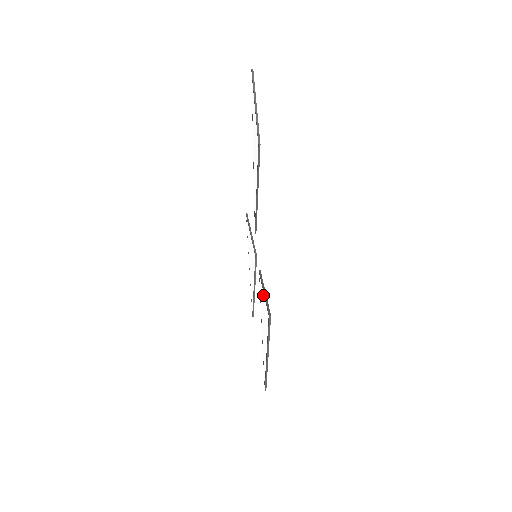
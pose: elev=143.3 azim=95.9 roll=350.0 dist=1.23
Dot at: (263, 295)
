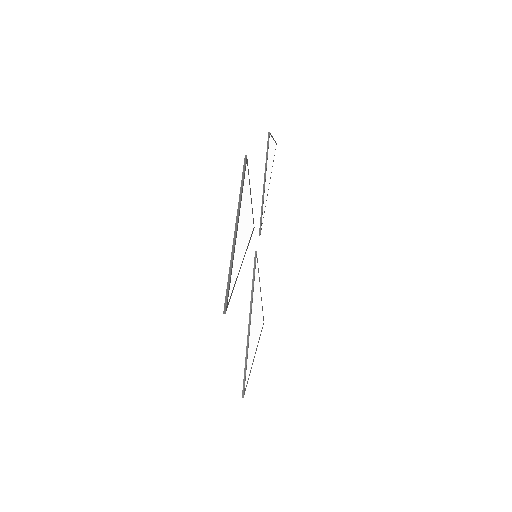
Dot at: occluded
